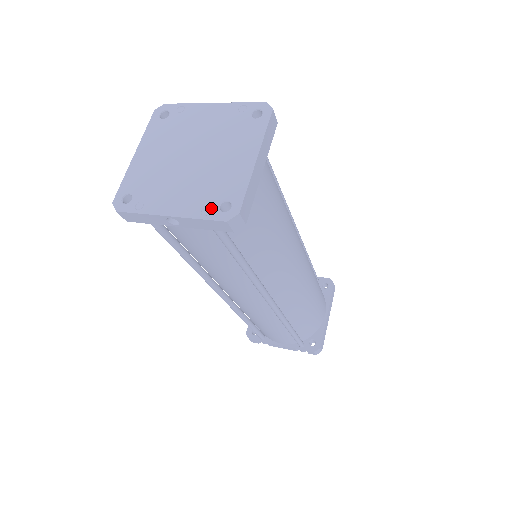
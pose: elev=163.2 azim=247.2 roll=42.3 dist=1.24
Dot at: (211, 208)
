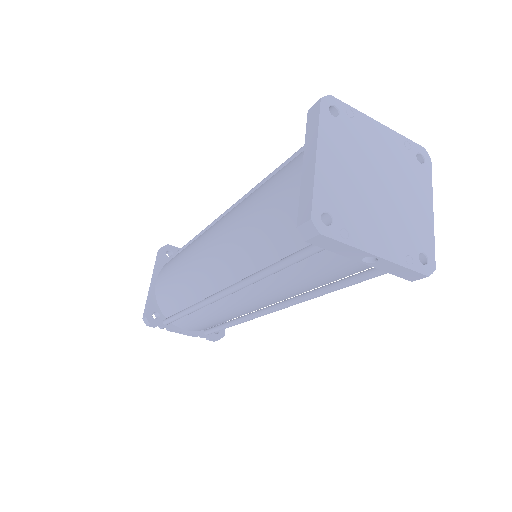
Dot at: (413, 257)
